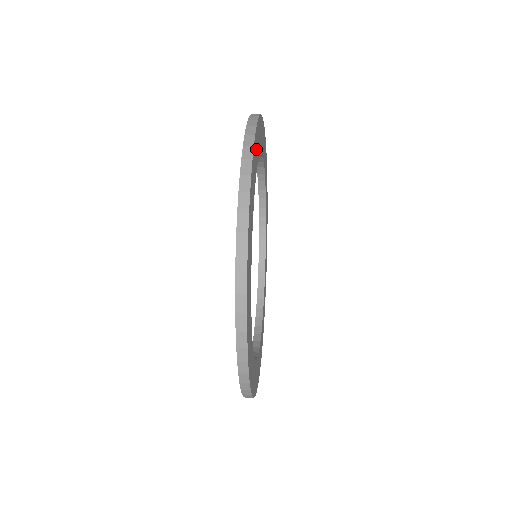
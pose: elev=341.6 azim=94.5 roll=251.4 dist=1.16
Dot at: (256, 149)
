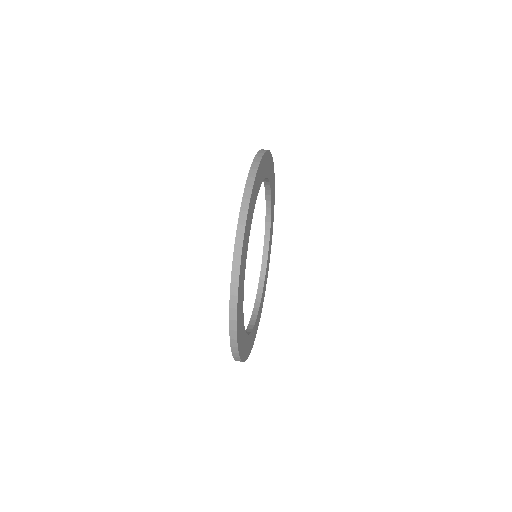
Dot at: (250, 213)
